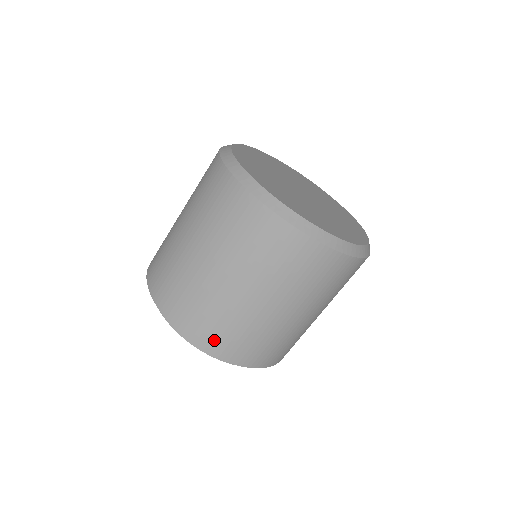
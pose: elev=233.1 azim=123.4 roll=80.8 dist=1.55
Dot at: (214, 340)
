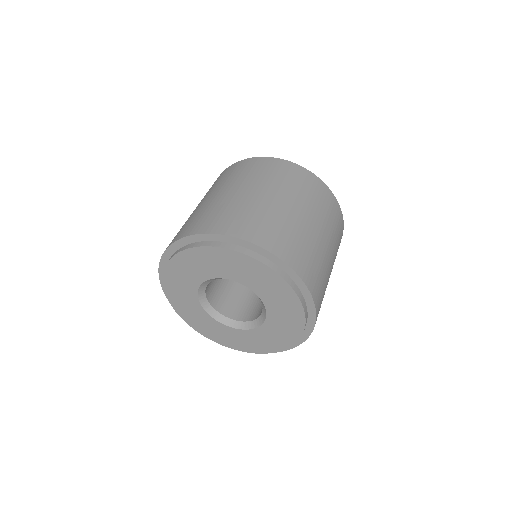
Dot at: (273, 240)
